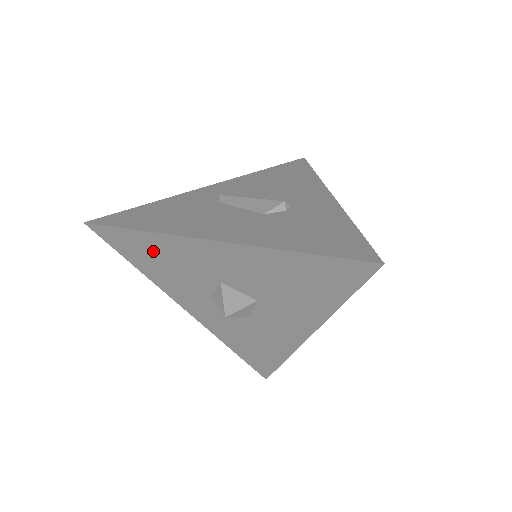
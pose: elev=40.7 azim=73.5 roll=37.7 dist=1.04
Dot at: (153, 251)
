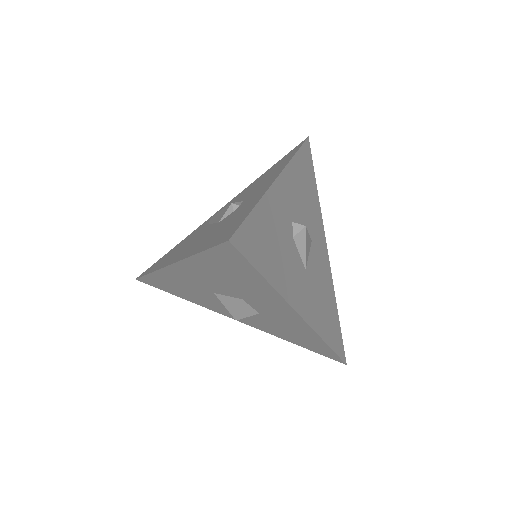
Dot at: (170, 284)
